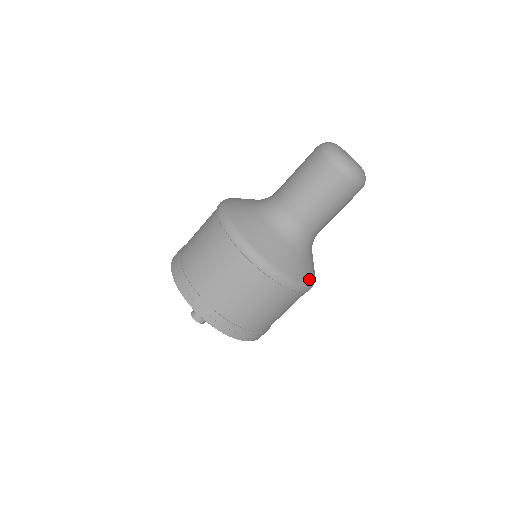
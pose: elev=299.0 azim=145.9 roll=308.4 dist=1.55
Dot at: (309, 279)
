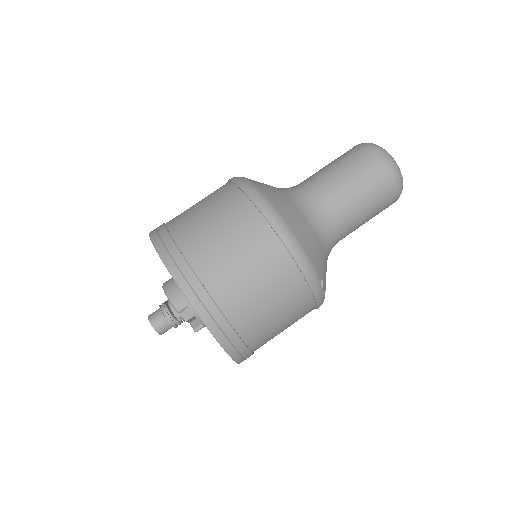
Dot at: (323, 282)
